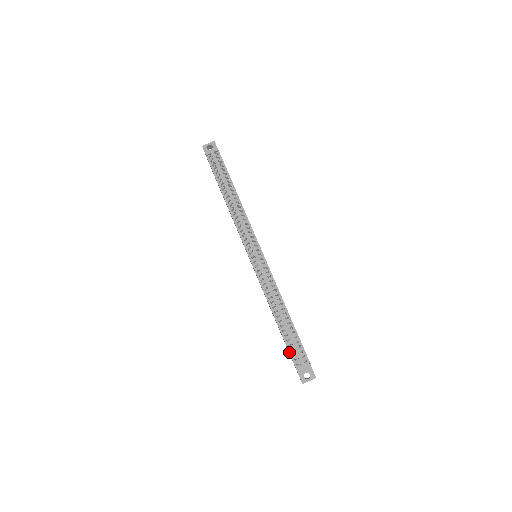
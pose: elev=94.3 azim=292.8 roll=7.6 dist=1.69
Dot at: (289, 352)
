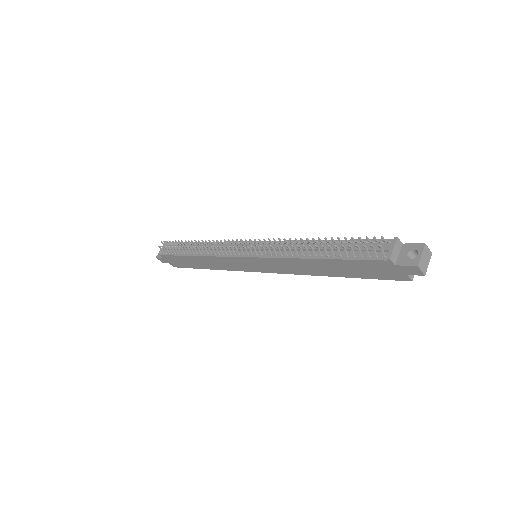
Dot at: (361, 260)
